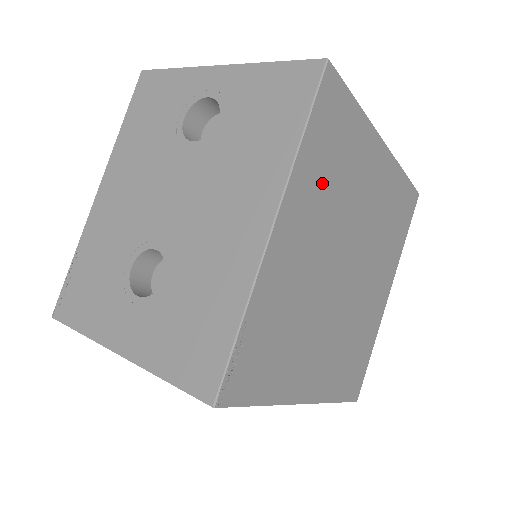
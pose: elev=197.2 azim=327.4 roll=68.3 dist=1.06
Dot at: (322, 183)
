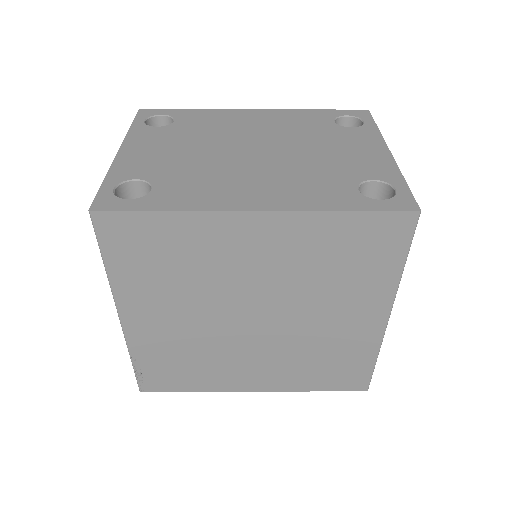
Dot at: (158, 281)
